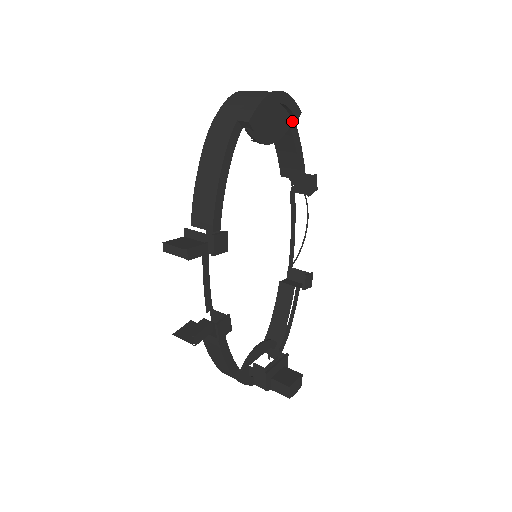
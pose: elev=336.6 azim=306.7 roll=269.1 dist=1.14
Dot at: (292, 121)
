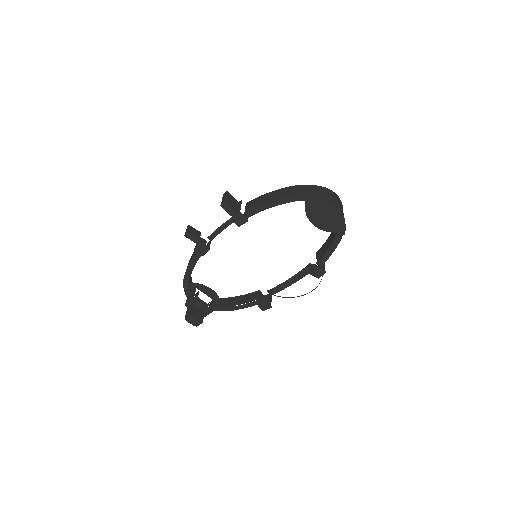
Dot at: occluded
